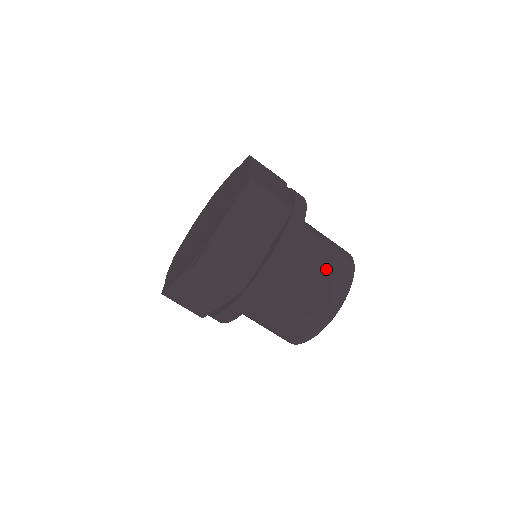
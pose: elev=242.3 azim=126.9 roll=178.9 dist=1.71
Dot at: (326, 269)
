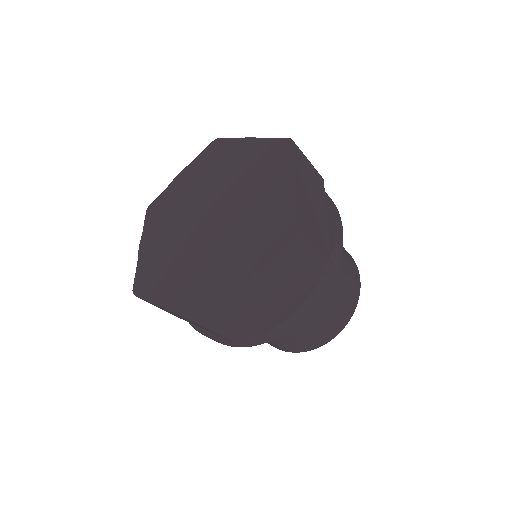
Dot at: occluded
